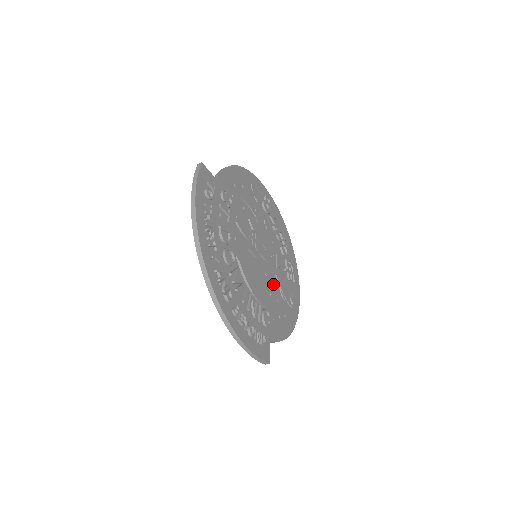
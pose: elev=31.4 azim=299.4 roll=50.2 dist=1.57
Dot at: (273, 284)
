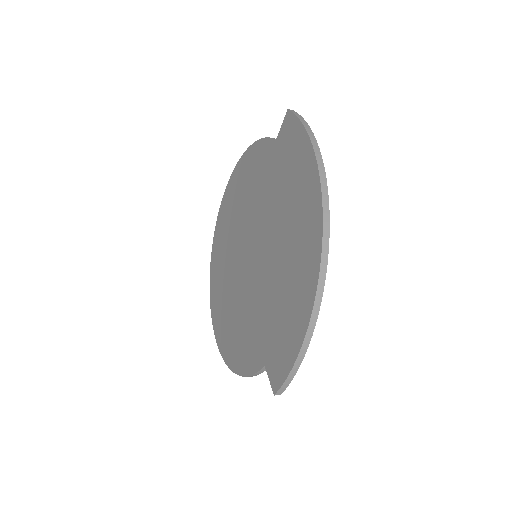
Dot at: occluded
